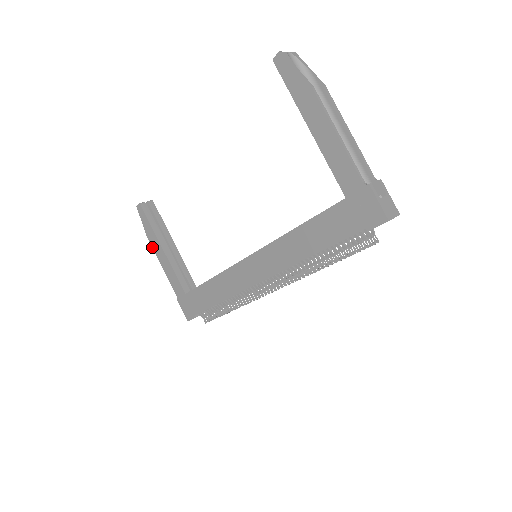
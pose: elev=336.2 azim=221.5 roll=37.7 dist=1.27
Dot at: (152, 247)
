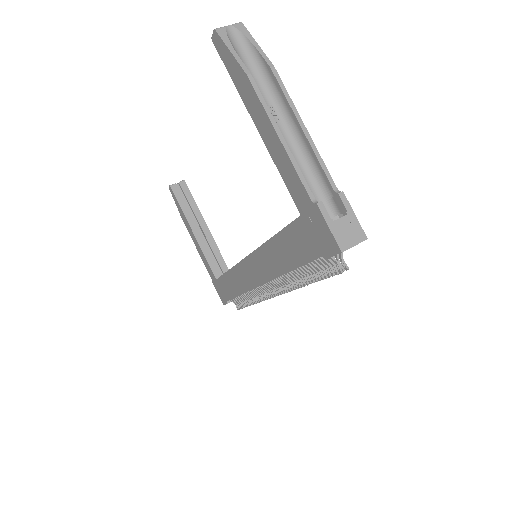
Dot at: (187, 229)
